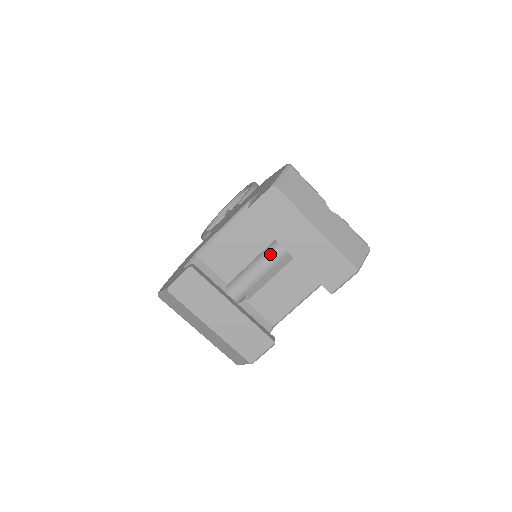
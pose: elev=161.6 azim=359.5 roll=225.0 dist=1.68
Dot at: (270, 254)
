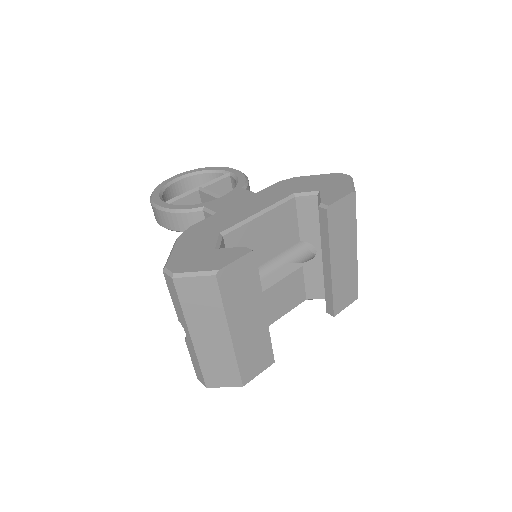
Dot at: occluded
